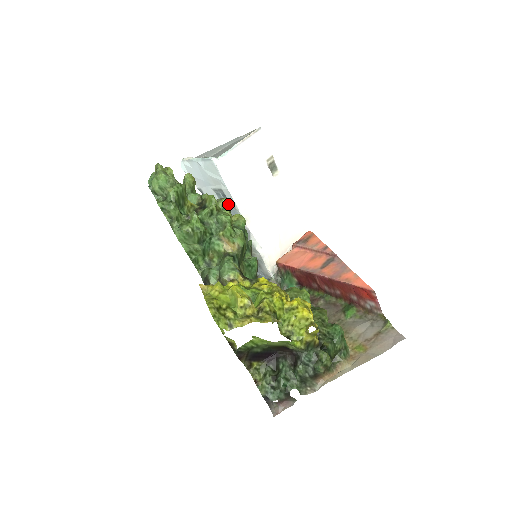
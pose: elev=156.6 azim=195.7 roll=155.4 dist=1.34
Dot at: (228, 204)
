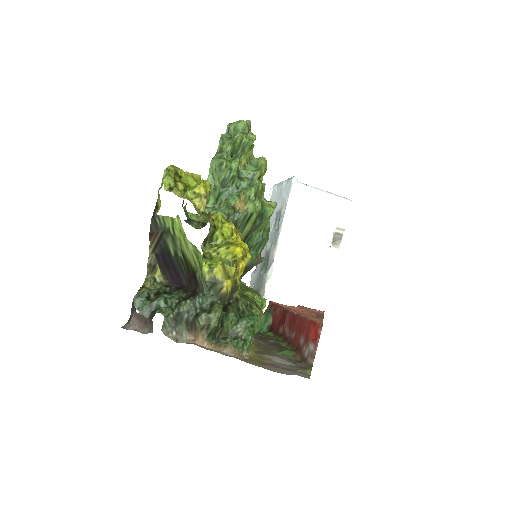
Dot at: (274, 209)
